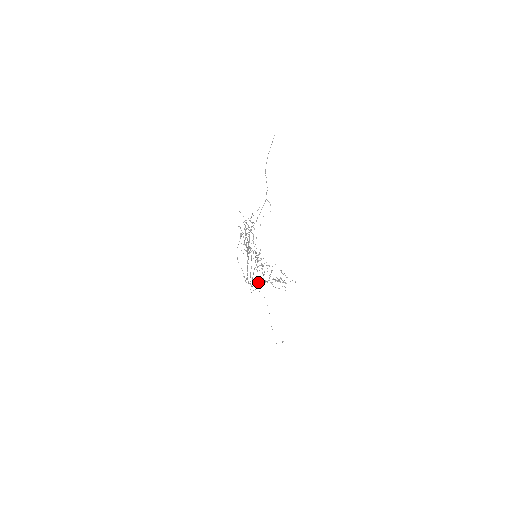
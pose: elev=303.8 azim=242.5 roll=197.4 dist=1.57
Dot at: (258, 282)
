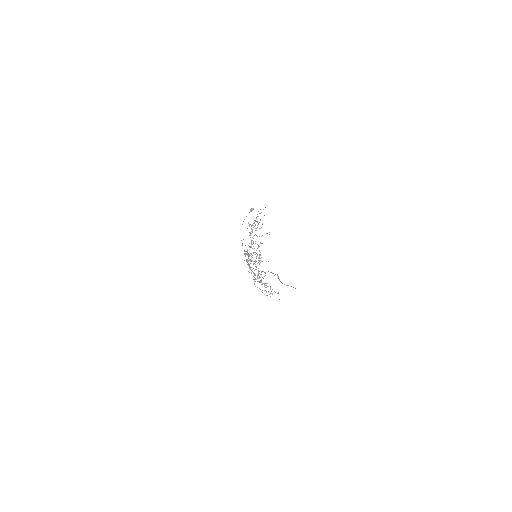
Dot at: occluded
